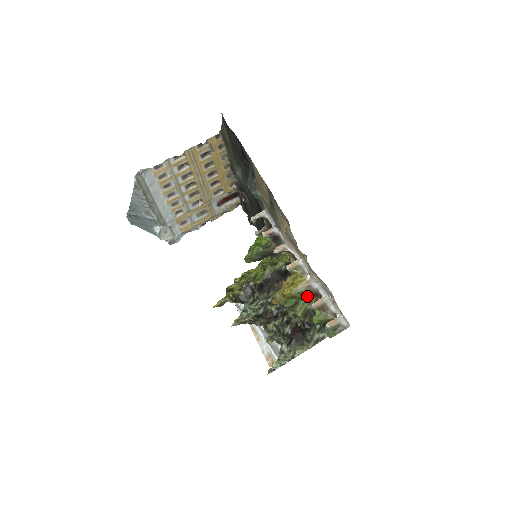
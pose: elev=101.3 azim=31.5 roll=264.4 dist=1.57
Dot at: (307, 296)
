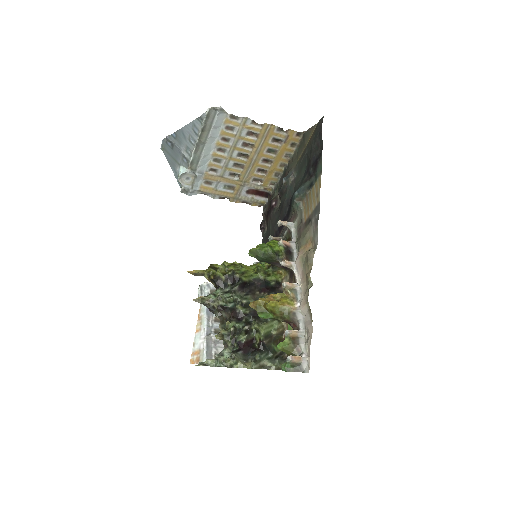
Dot at: (285, 320)
